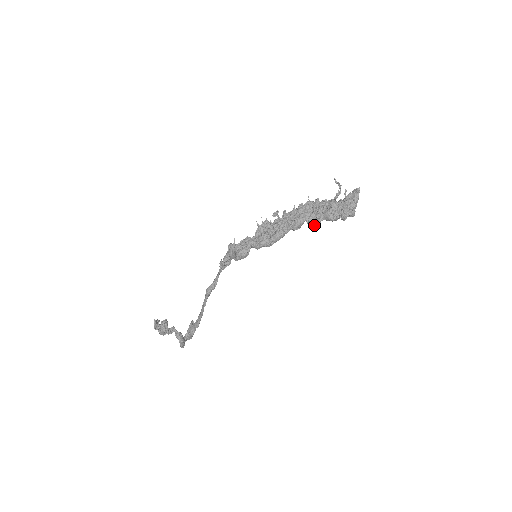
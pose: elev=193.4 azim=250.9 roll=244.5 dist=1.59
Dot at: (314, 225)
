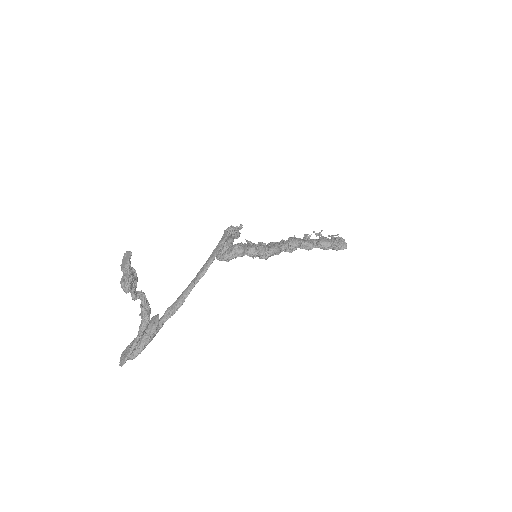
Dot at: (311, 248)
